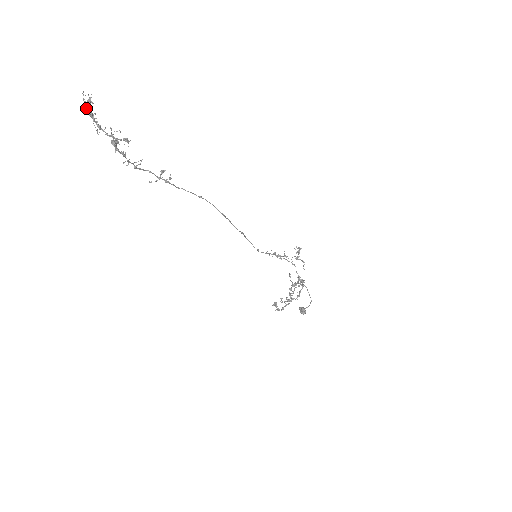
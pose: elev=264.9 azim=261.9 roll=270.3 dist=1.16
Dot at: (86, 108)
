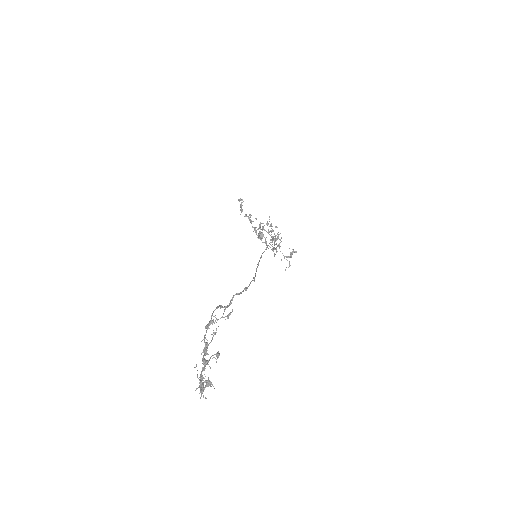
Dot at: (201, 388)
